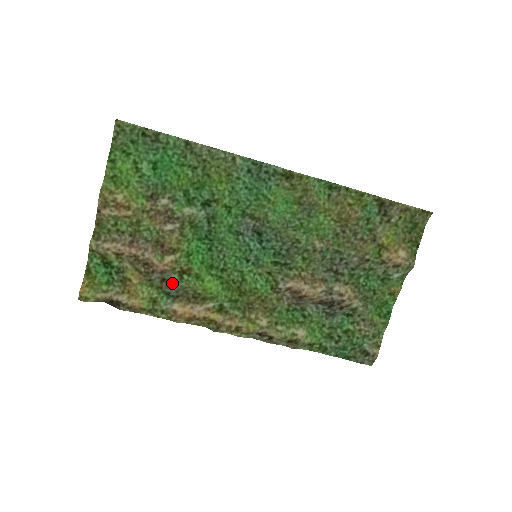
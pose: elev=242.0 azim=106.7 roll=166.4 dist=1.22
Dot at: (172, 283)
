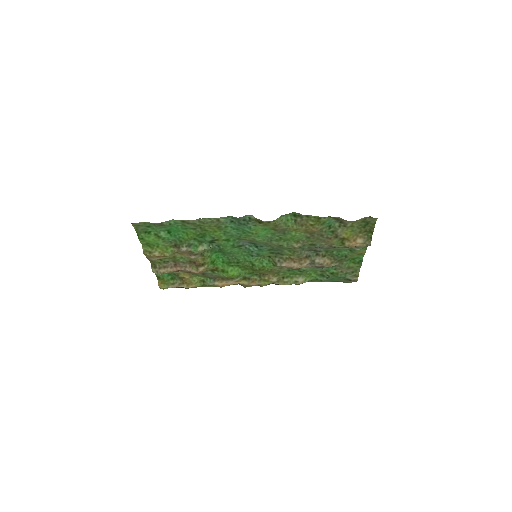
Dot at: (209, 274)
